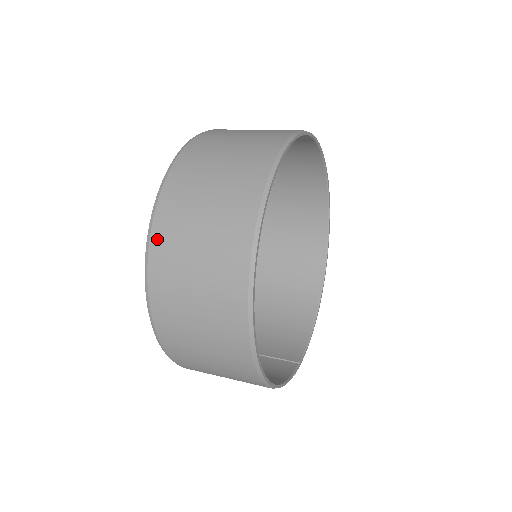
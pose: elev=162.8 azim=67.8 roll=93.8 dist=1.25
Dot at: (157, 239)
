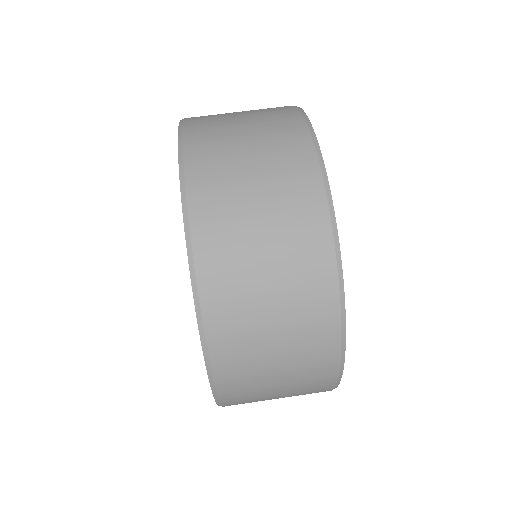
Dot at: (204, 253)
